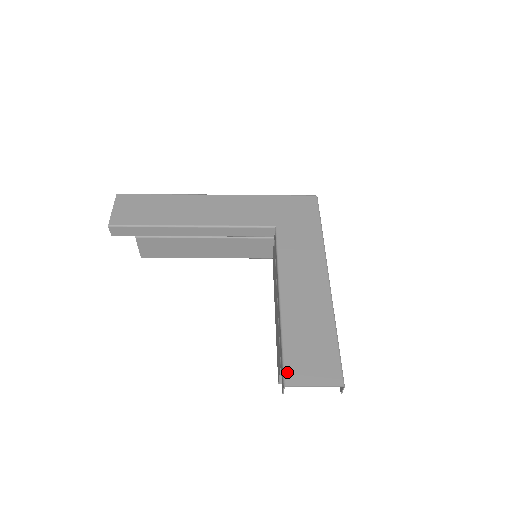
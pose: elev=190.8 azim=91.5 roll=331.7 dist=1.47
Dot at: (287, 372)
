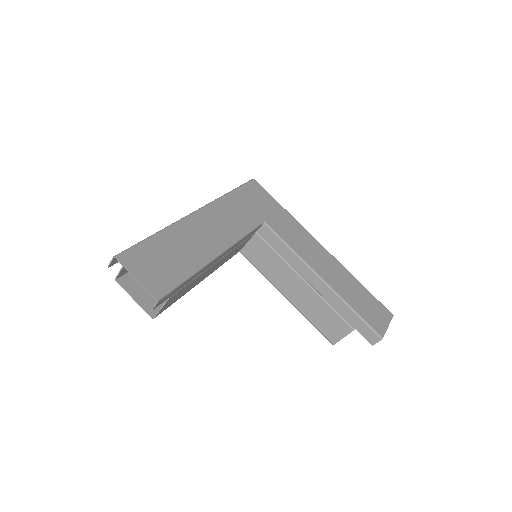
Dot at: (375, 329)
